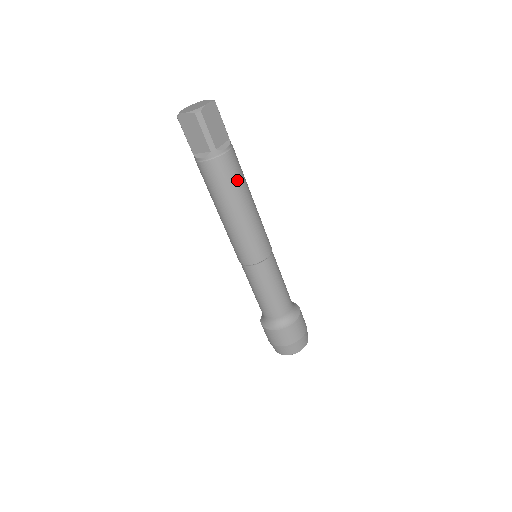
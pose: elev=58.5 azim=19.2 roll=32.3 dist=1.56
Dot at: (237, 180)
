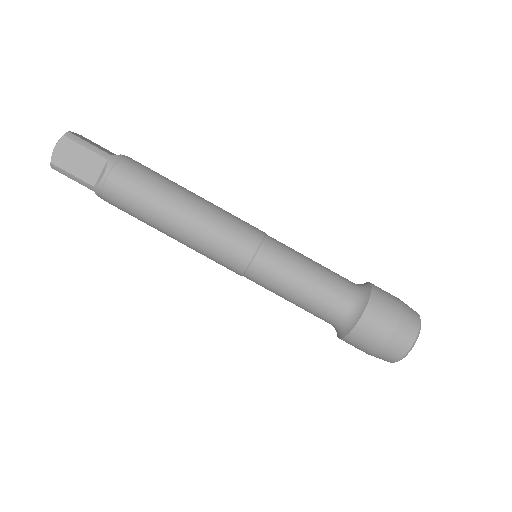
Dot at: (159, 175)
